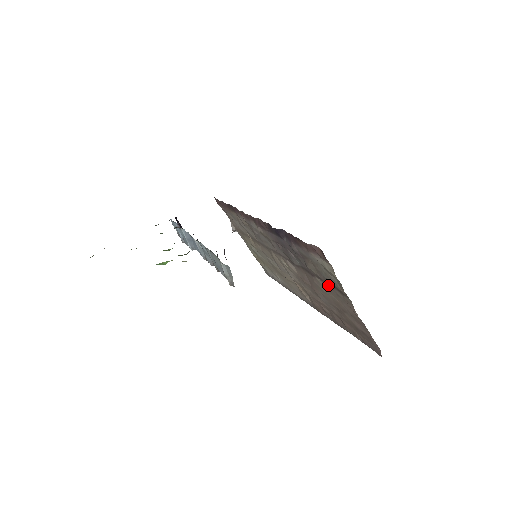
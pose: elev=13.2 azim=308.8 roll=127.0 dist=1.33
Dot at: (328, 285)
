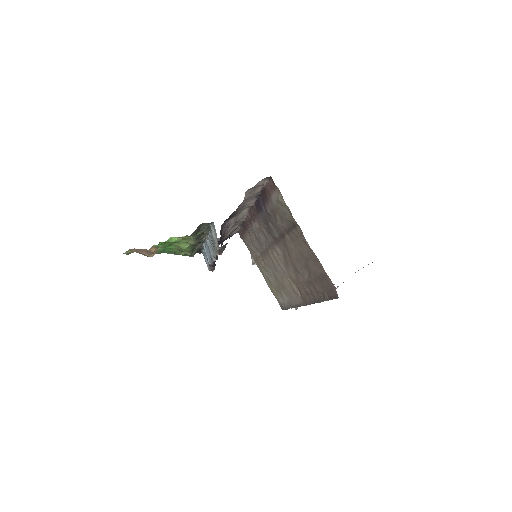
Dot at: (291, 232)
